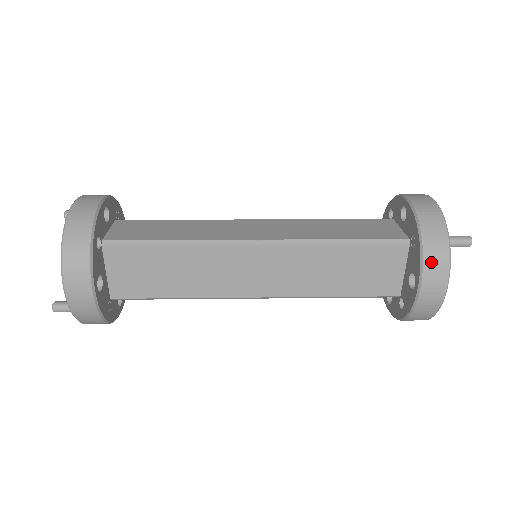
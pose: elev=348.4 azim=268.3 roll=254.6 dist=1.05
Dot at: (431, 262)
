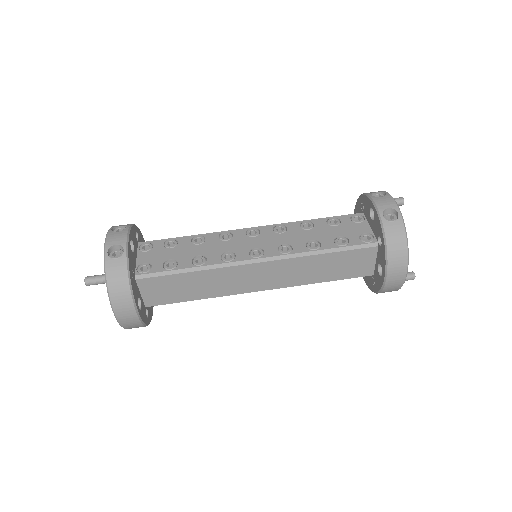
Dot at: occluded
